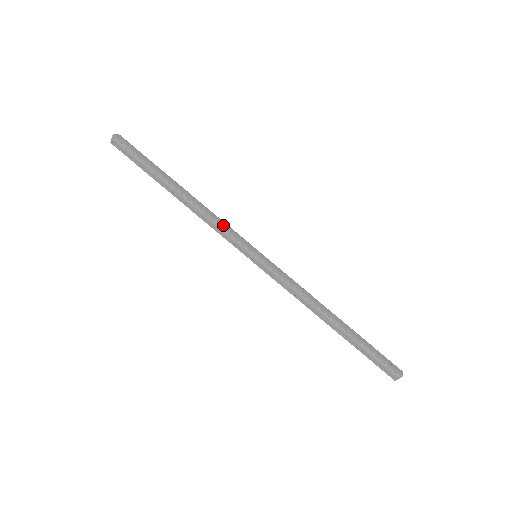
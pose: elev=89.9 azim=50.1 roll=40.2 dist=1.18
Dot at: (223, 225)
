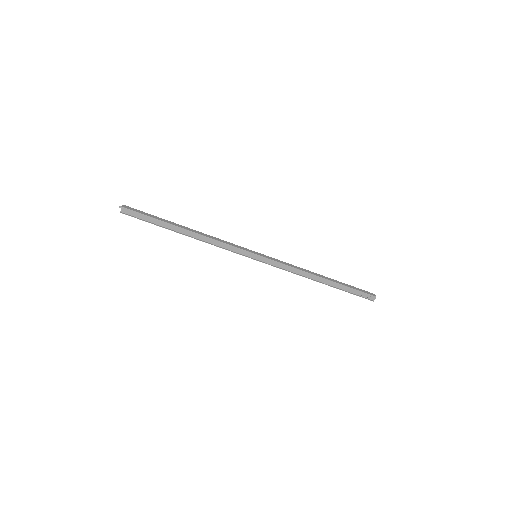
Dot at: (225, 247)
